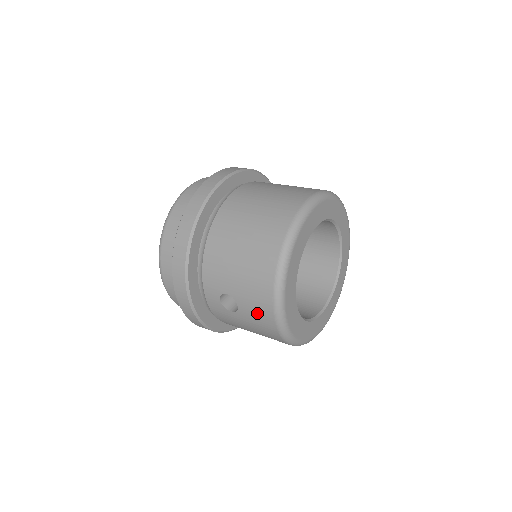
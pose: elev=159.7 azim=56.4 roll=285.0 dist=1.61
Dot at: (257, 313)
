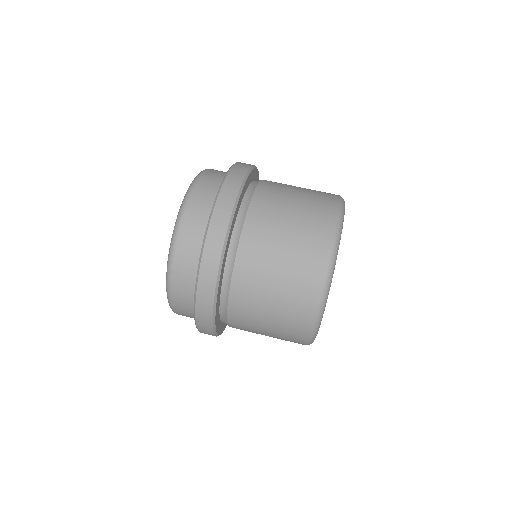
Dot at: occluded
